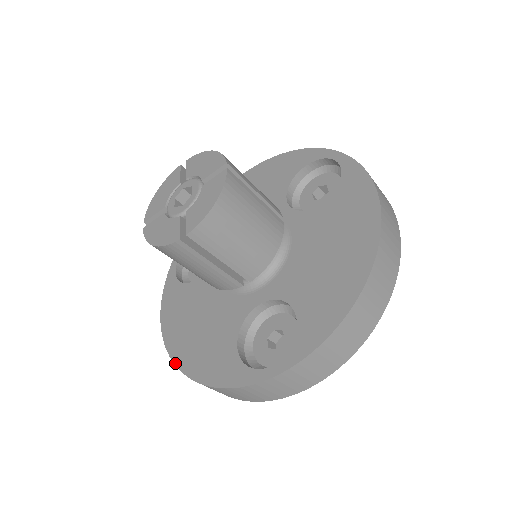
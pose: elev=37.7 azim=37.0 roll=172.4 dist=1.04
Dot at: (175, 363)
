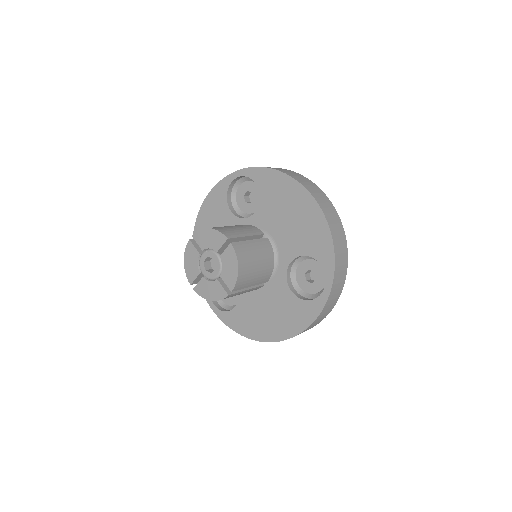
Dot at: occluded
